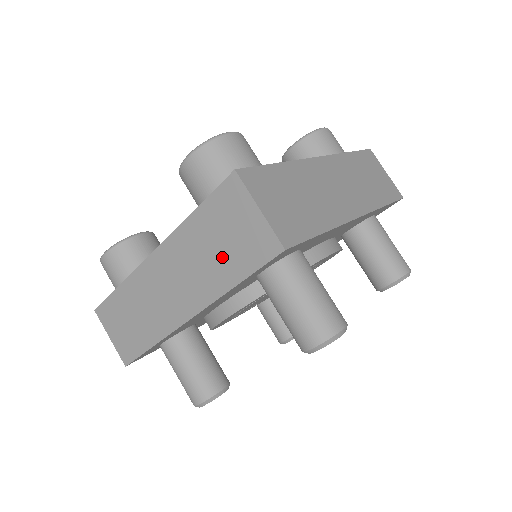
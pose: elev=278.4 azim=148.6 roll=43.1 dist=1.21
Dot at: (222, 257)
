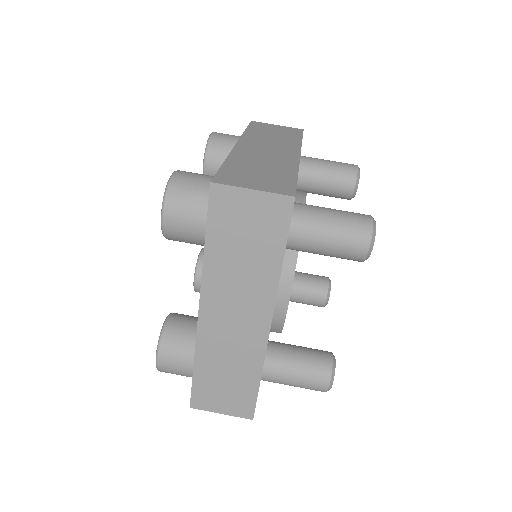
Dot at: (255, 252)
